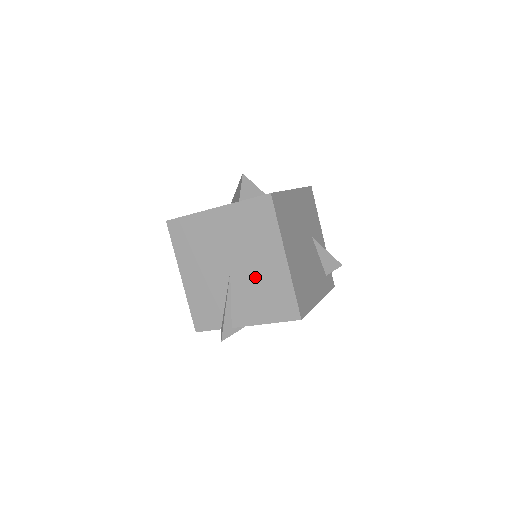
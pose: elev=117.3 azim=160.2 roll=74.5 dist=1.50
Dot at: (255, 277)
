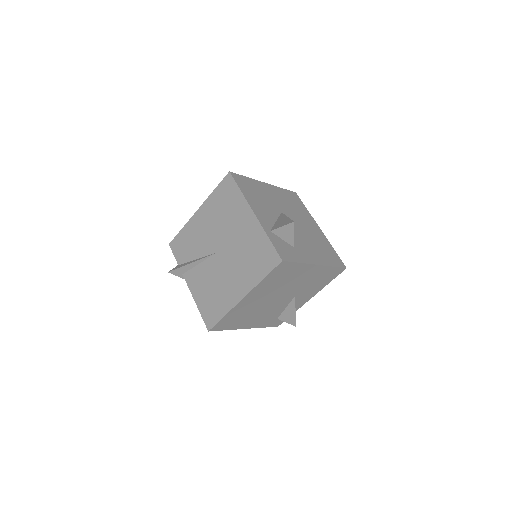
Dot at: (221, 277)
